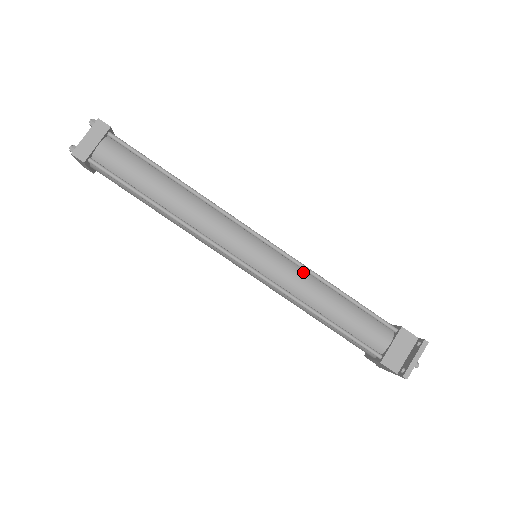
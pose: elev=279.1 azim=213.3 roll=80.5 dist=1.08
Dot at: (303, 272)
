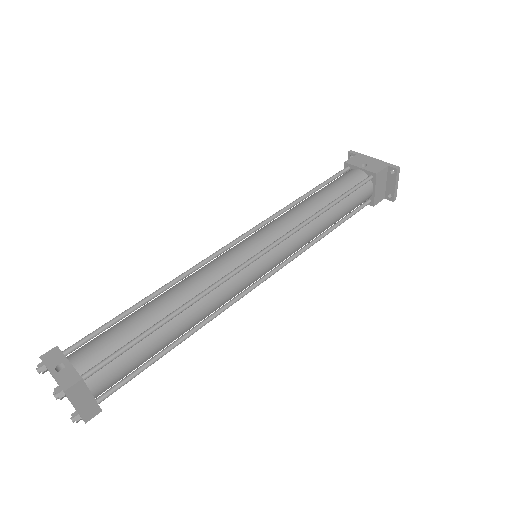
Dot at: (301, 230)
